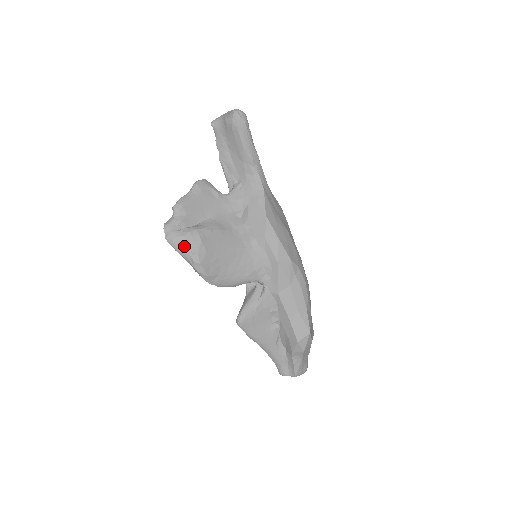
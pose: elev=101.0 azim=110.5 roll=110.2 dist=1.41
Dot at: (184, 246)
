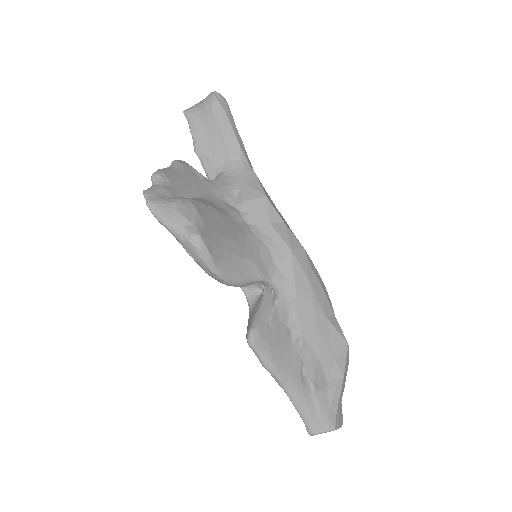
Dot at: (175, 215)
